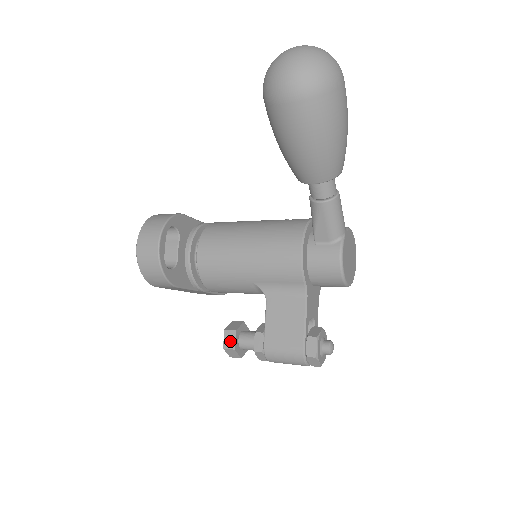
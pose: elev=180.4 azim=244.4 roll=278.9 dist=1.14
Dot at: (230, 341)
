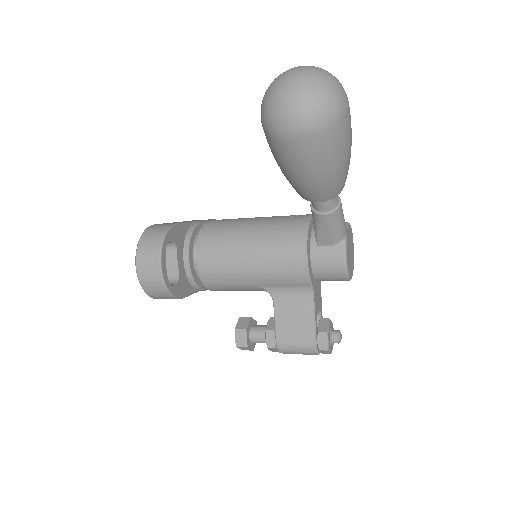
Dot at: (242, 339)
